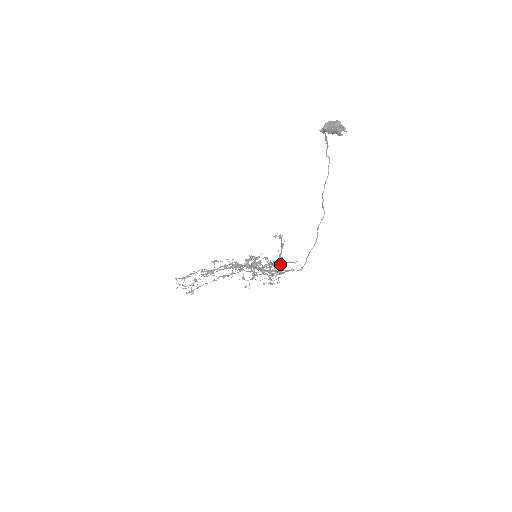
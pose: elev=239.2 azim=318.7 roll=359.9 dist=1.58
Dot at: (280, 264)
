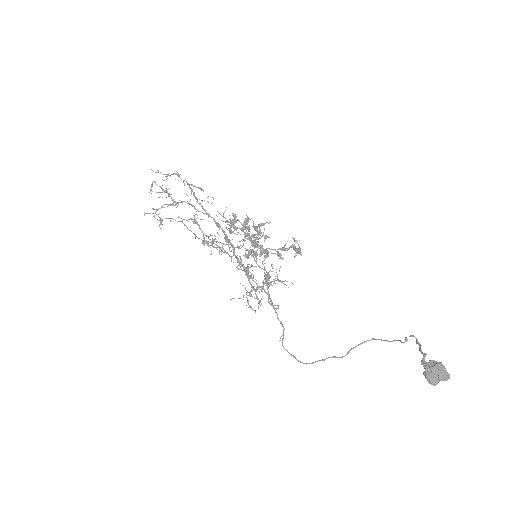
Dot at: (277, 255)
